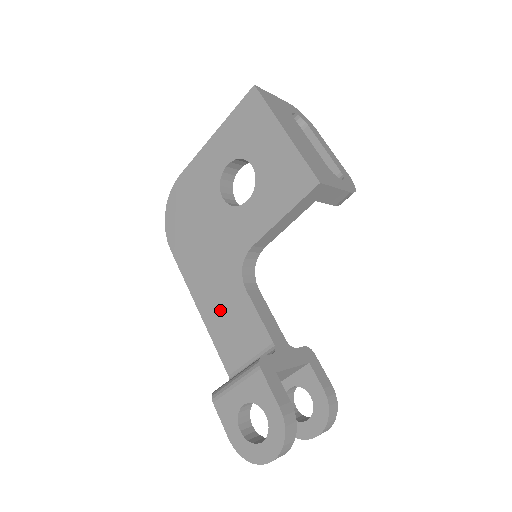
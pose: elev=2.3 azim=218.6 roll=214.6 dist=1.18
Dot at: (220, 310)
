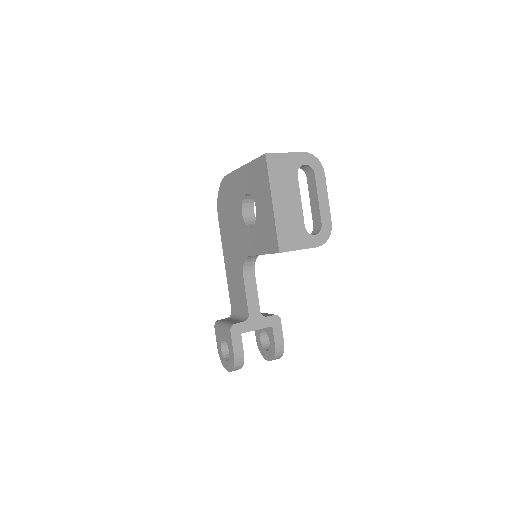
Dot at: (233, 275)
